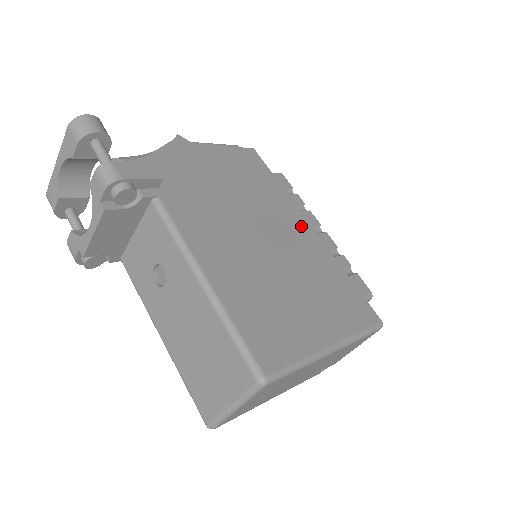
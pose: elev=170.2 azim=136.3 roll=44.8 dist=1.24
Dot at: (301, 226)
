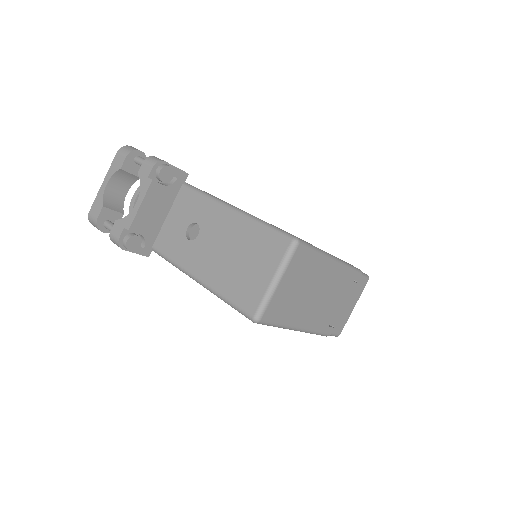
Dot at: occluded
